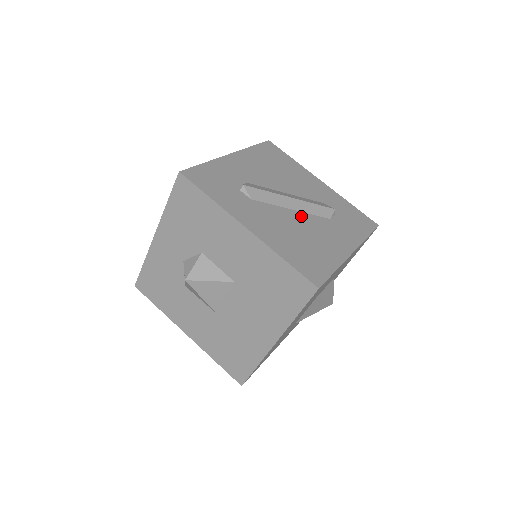
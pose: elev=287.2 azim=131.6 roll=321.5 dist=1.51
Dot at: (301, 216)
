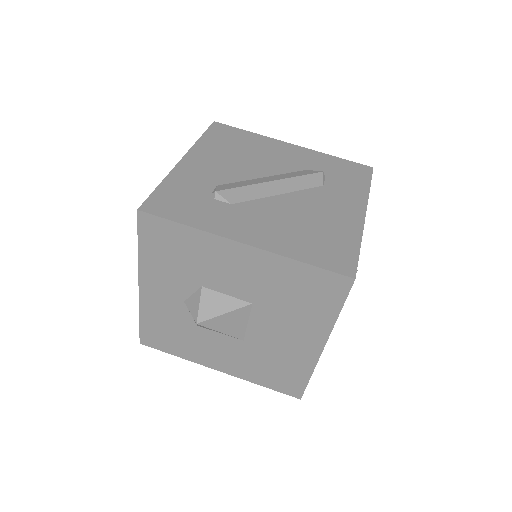
Dot at: (292, 198)
